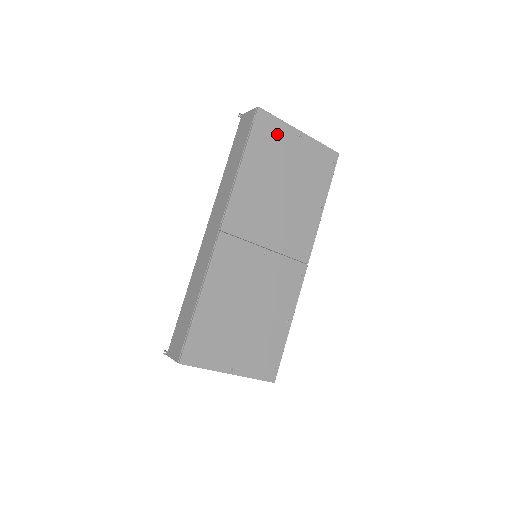
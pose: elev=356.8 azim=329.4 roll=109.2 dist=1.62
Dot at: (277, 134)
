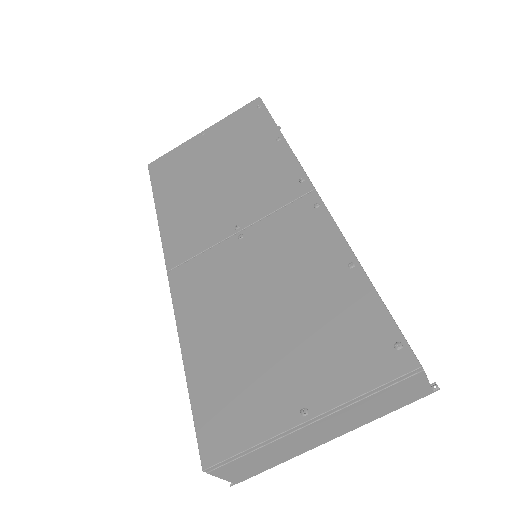
Dot at: (178, 158)
